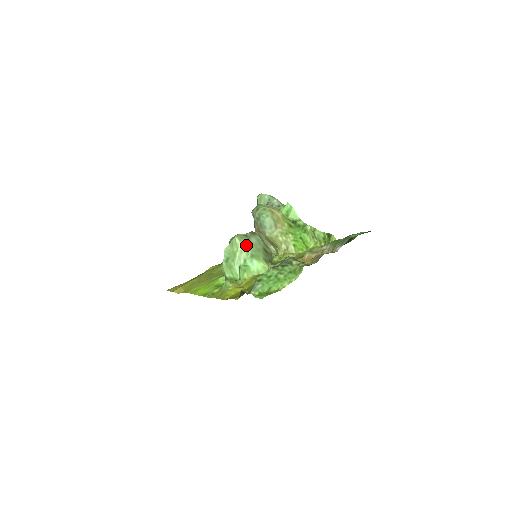
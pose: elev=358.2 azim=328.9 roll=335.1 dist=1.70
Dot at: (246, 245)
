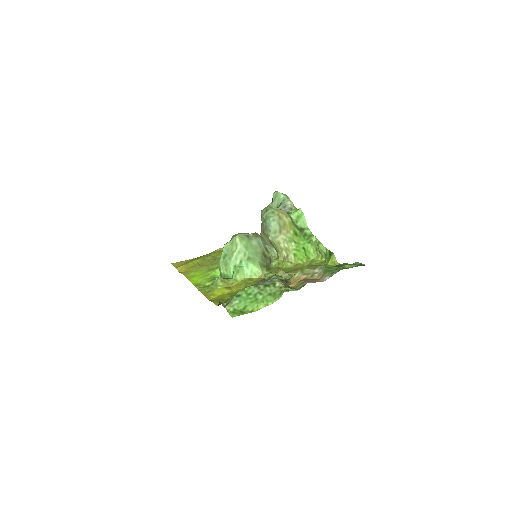
Dot at: (245, 246)
